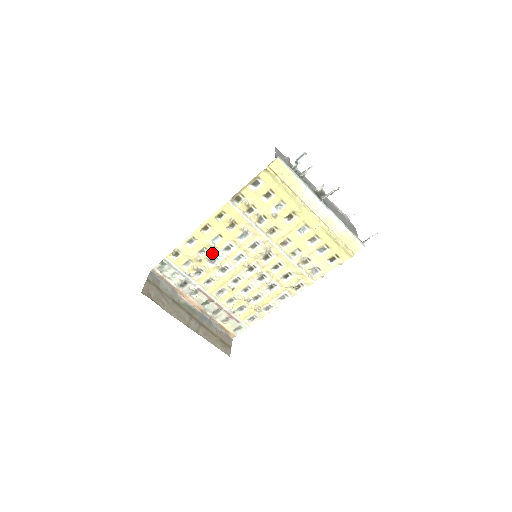
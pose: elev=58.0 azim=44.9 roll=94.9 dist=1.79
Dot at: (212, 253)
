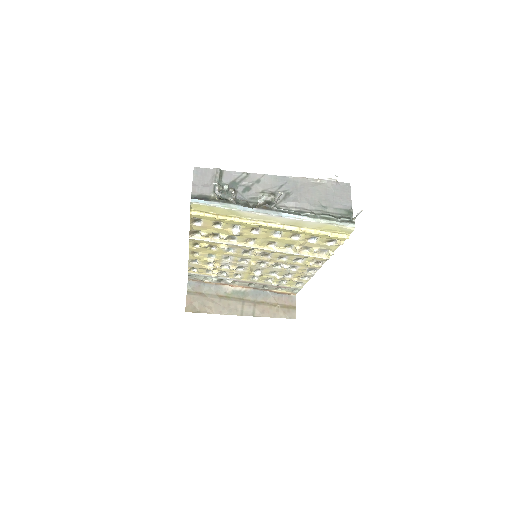
Dot at: (218, 263)
